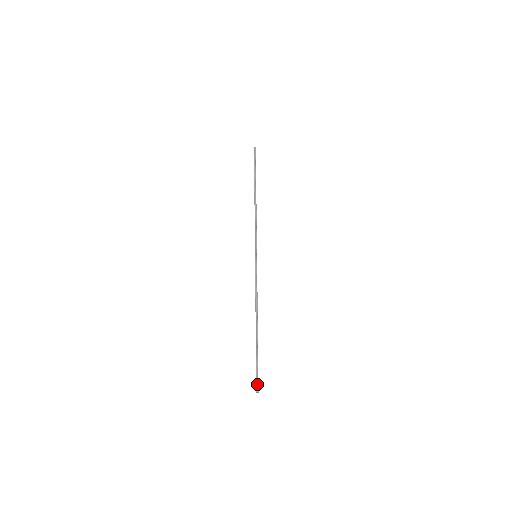
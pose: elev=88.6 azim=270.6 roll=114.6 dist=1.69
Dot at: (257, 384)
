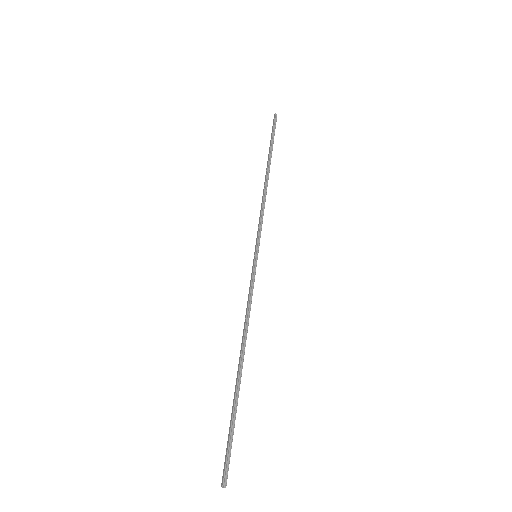
Dot at: (226, 471)
